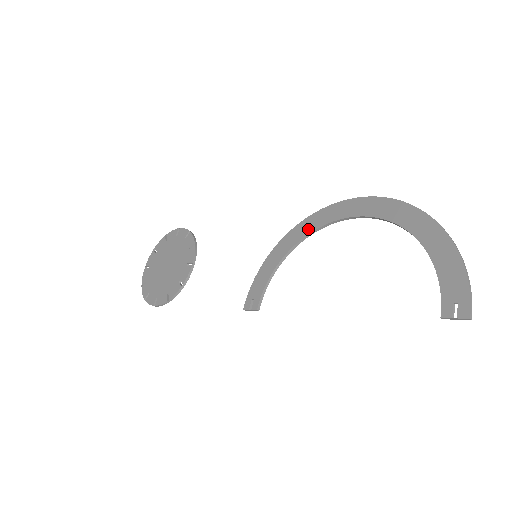
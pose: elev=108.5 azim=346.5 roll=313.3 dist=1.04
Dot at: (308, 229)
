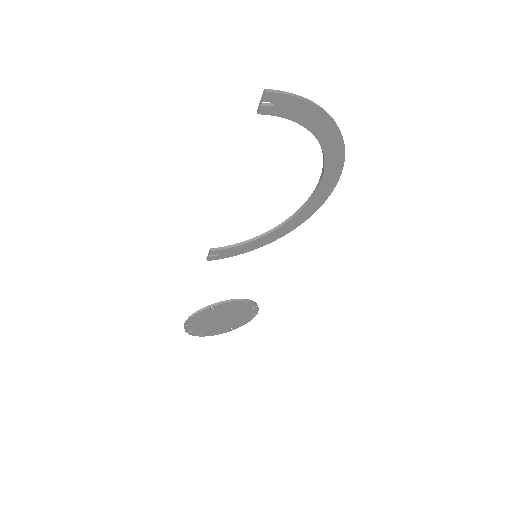
Dot at: (293, 218)
